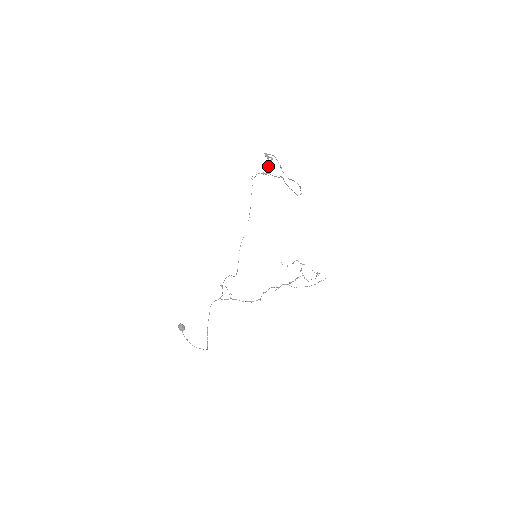
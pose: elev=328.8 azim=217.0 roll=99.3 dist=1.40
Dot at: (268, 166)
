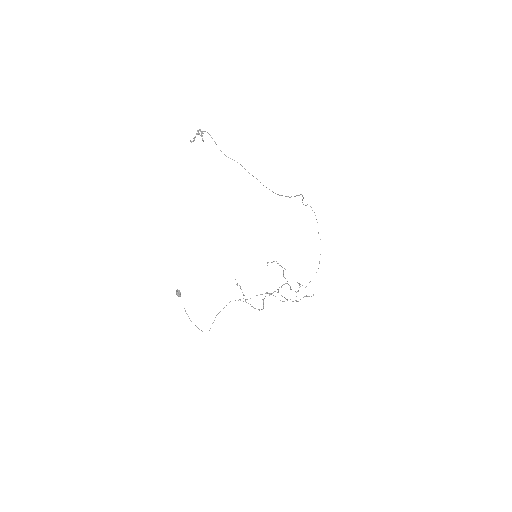
Dot at: (202, 140)
